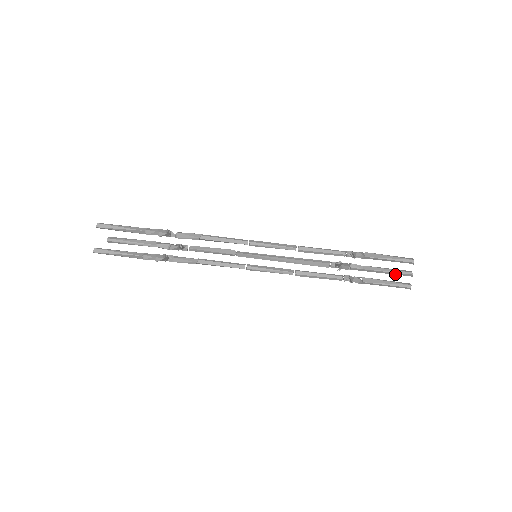
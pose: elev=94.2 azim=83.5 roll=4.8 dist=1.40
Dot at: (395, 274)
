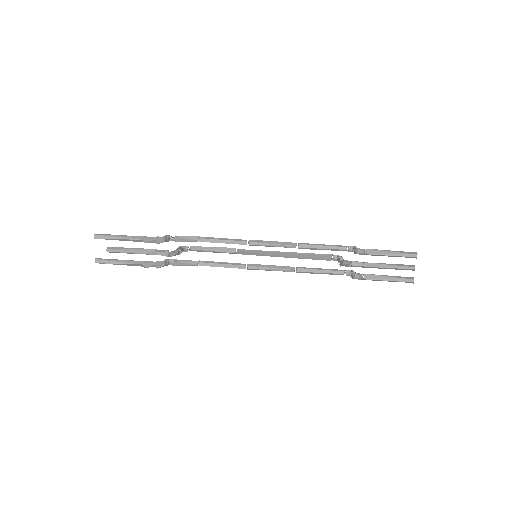
Dot at: (397, 269)
